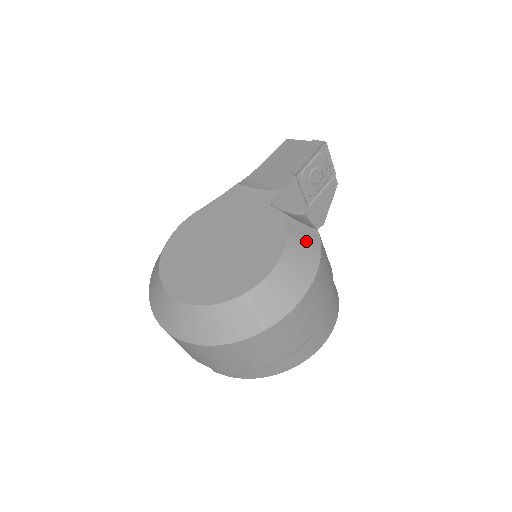
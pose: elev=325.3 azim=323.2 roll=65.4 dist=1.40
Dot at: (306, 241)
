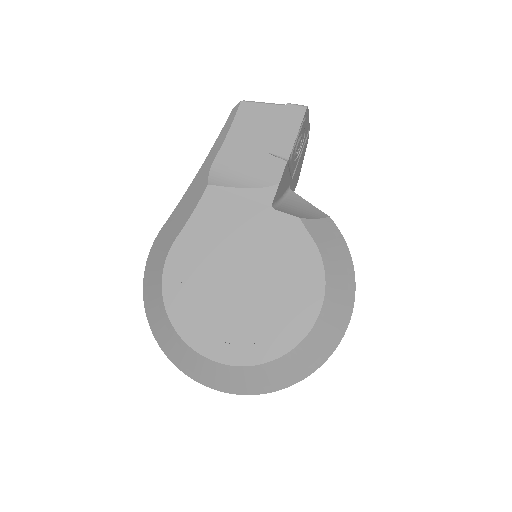
Dot at: (332, 241)
